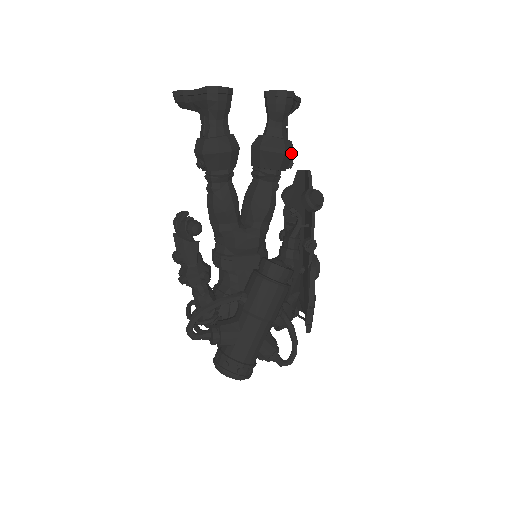
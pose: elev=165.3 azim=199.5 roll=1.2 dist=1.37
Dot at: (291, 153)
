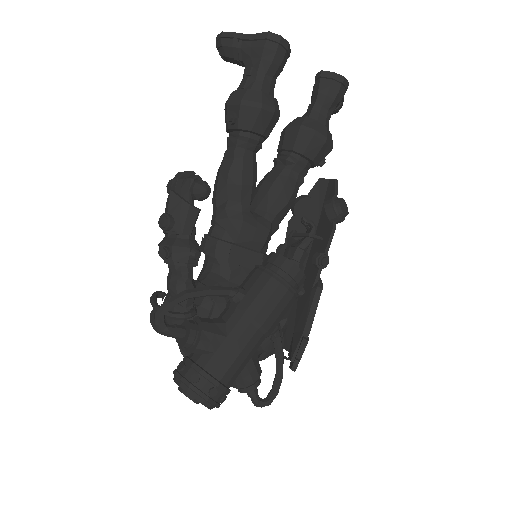
Dot at: (330, 146)
